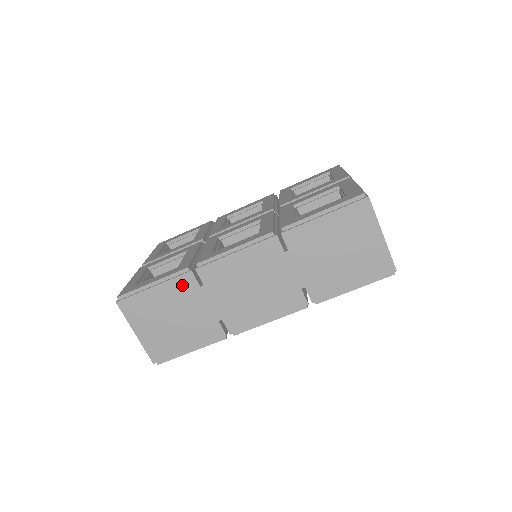
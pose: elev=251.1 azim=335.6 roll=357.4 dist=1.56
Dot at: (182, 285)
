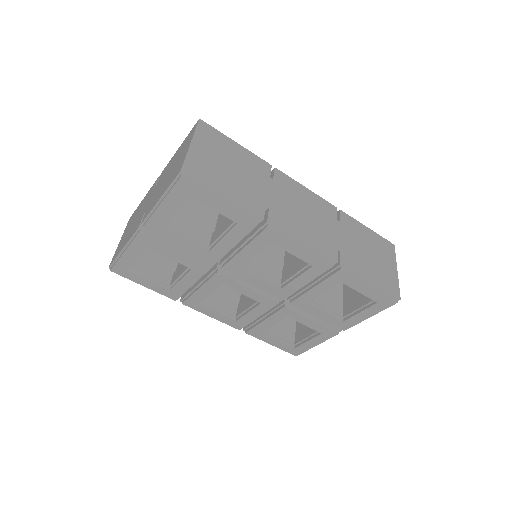
Dot at: (258, 164)
